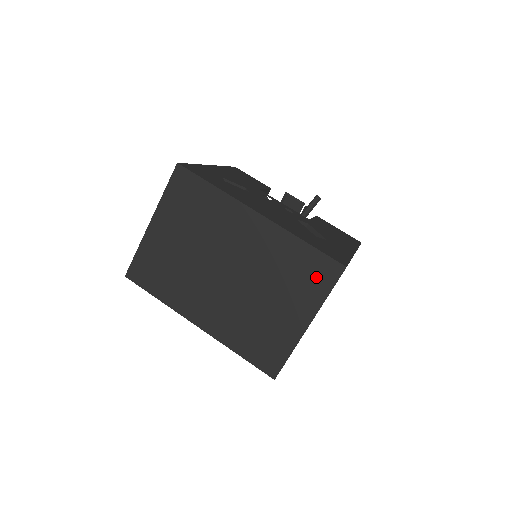
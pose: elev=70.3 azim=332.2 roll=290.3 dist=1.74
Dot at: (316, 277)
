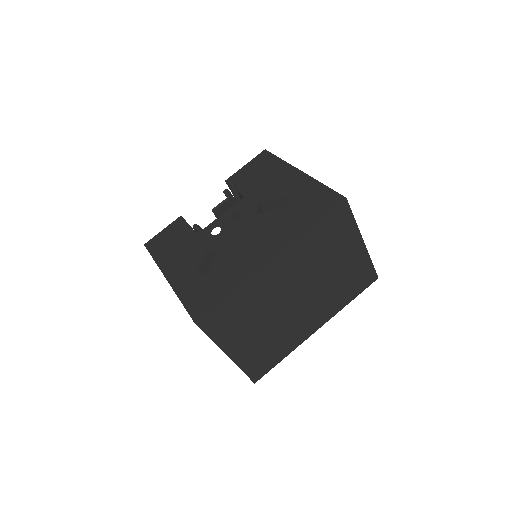
Dot at: (339, 225)
